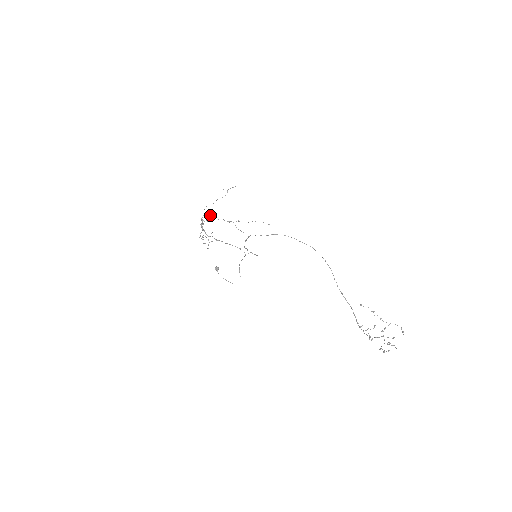
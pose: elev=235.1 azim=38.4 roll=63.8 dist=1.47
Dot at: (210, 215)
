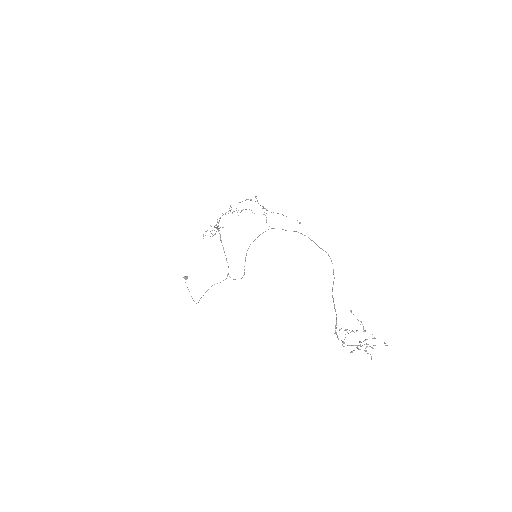
Dot at: occluded
